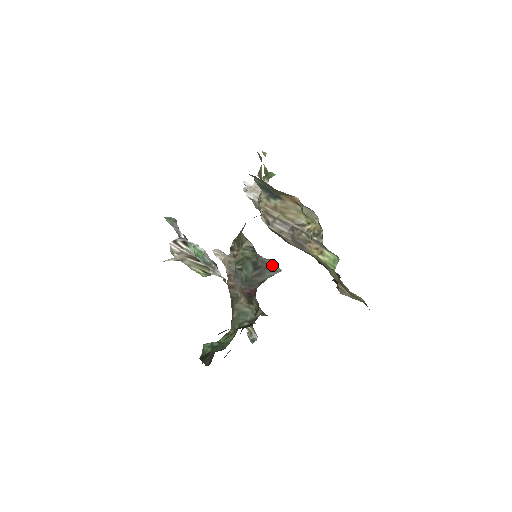
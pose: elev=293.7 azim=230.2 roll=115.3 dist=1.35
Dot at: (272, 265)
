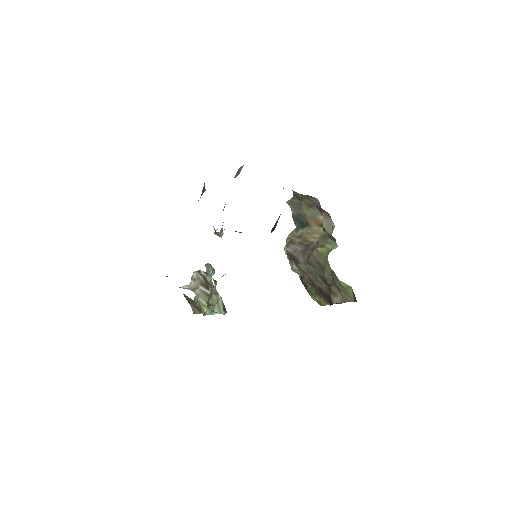
Dot at: occluded
